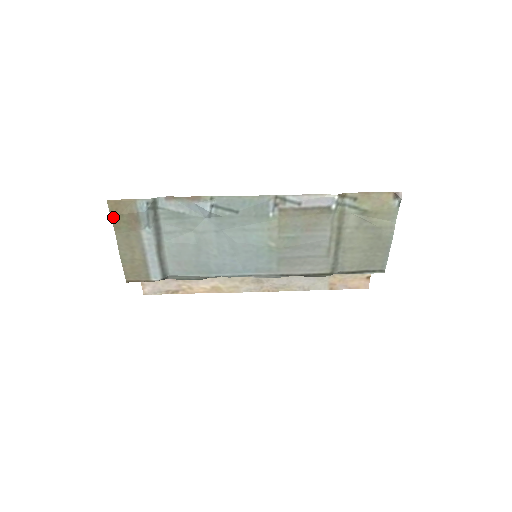
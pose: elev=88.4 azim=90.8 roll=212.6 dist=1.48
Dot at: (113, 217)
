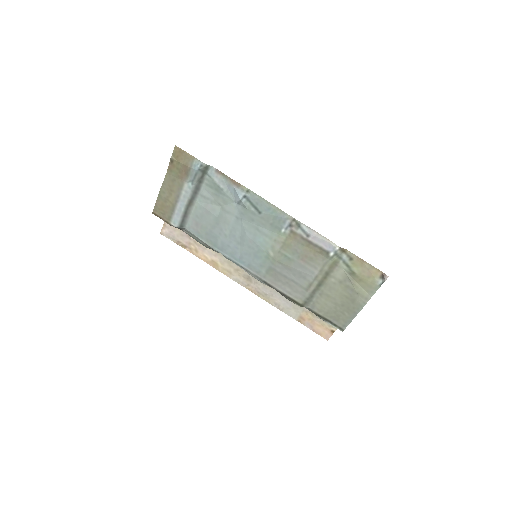
Dot at: (172, 160)
